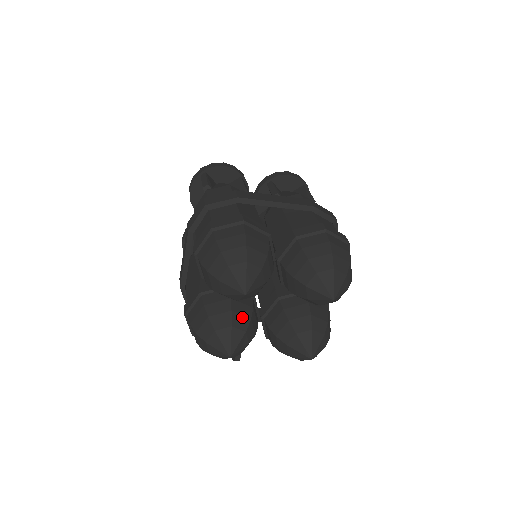
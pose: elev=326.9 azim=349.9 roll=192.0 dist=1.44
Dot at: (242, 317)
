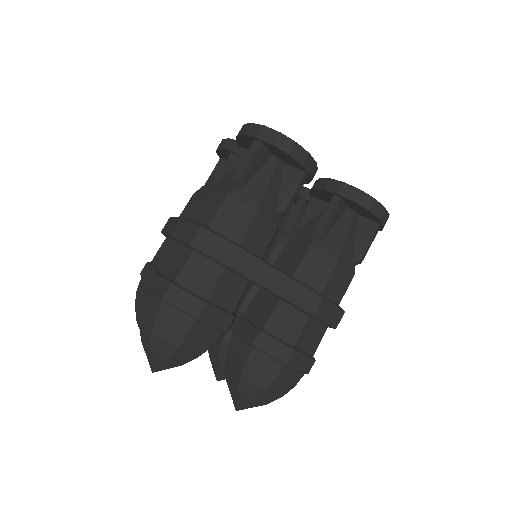
Dot at: occluded
